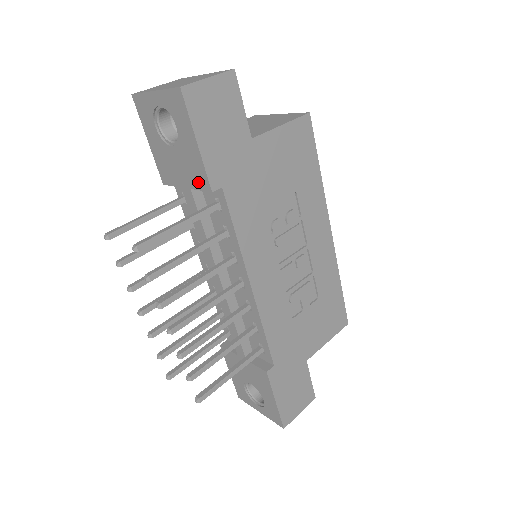
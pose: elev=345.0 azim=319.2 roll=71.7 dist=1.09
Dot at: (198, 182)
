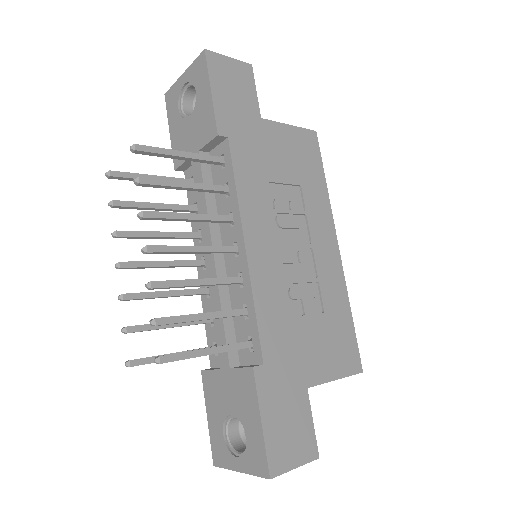
Dot at: (207, 135)
